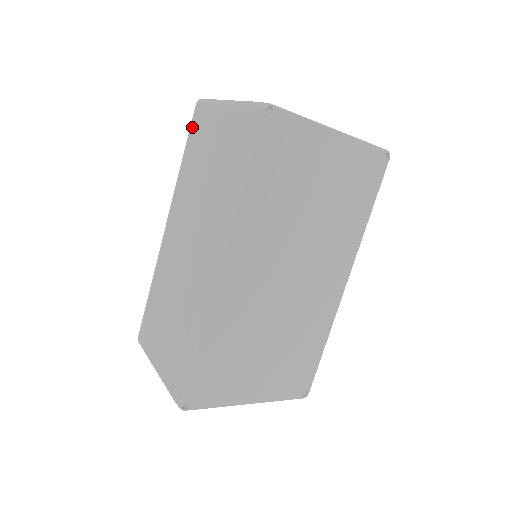
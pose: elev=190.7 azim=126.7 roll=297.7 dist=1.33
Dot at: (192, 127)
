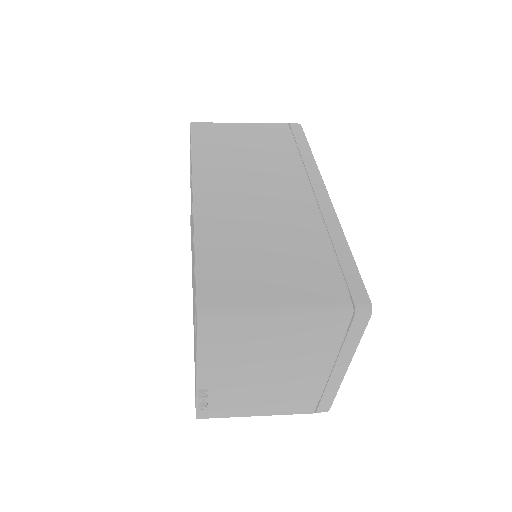
Dot at: (197, 133)
